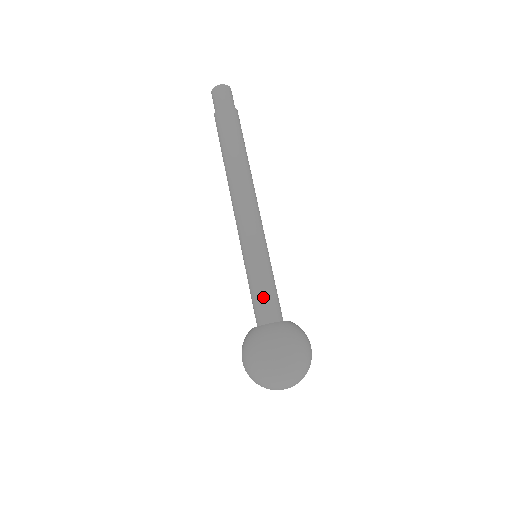
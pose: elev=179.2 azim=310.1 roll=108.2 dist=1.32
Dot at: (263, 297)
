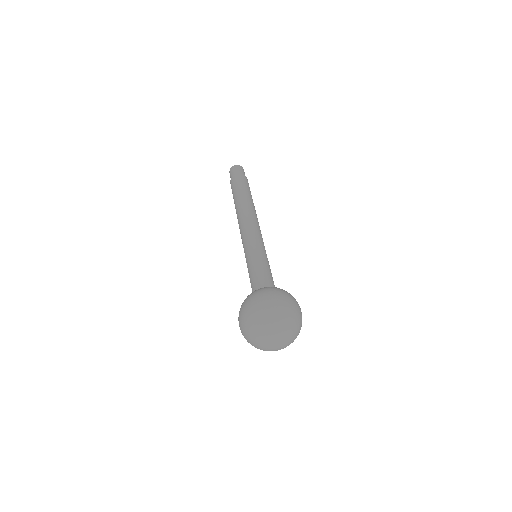
Dot at: (255, 276)
